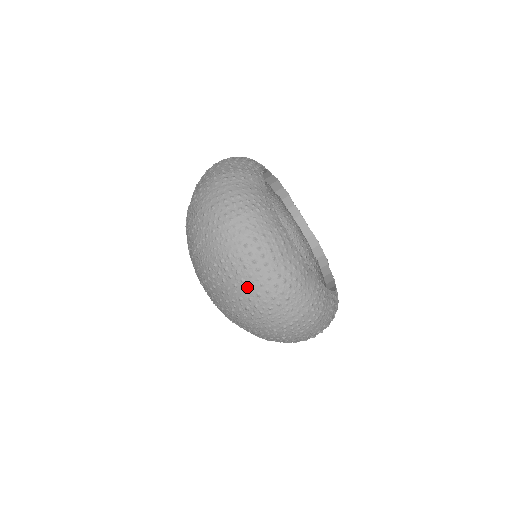
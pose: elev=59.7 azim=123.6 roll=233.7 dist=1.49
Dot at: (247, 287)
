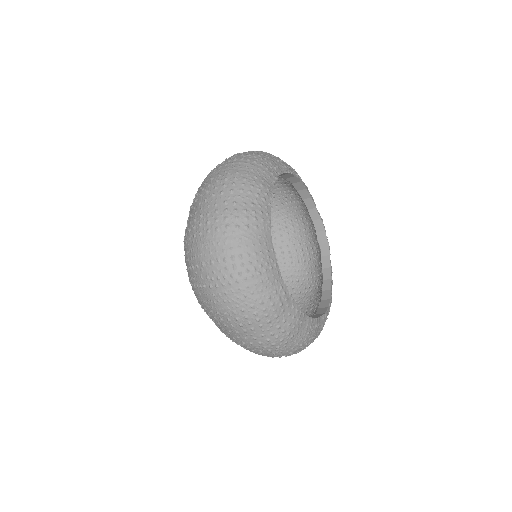
Dot at: (241, 336)
